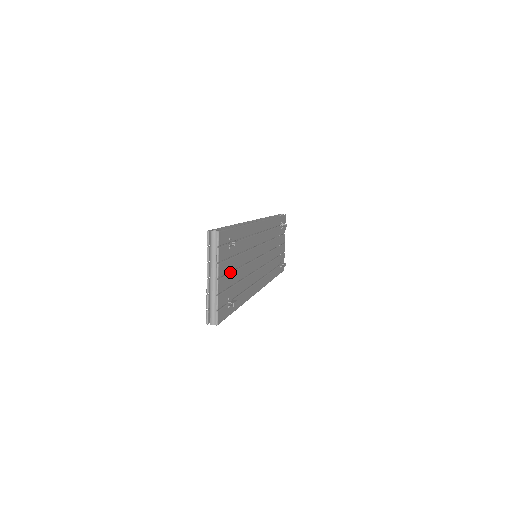
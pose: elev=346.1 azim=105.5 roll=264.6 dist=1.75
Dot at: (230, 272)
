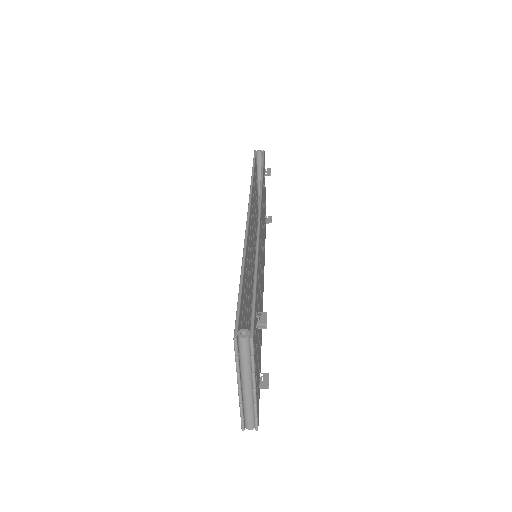
Dot at: occluded
